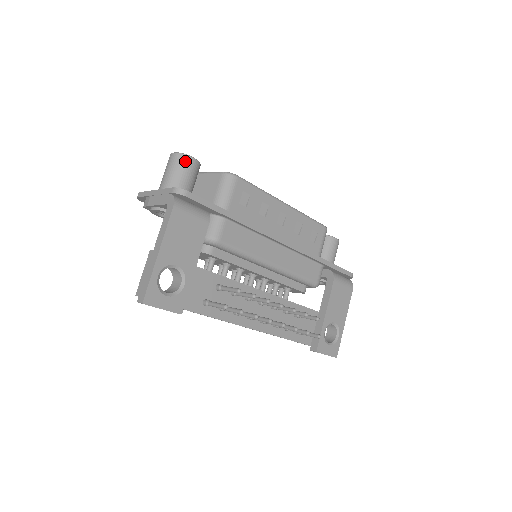
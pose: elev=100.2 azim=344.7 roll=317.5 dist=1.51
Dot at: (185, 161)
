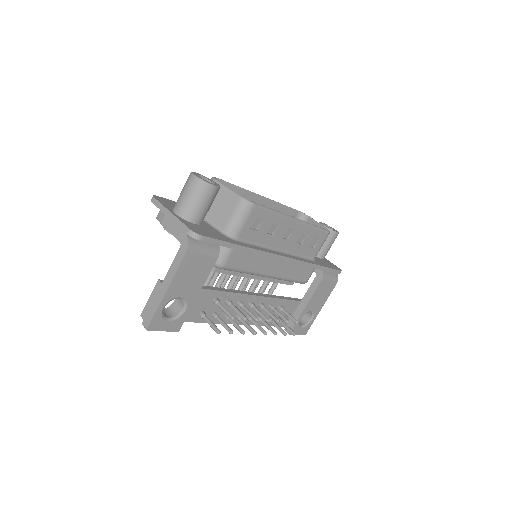
Dot at: (205, 189)
